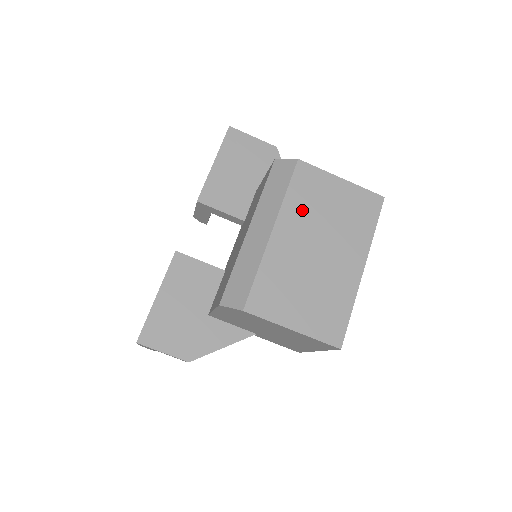
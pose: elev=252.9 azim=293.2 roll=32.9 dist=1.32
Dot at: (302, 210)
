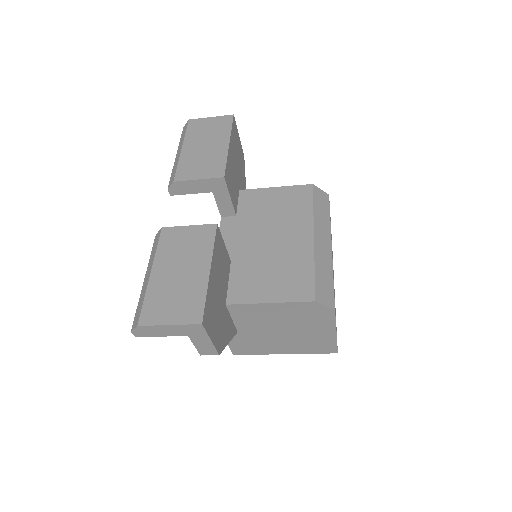
Dot at: occluded
